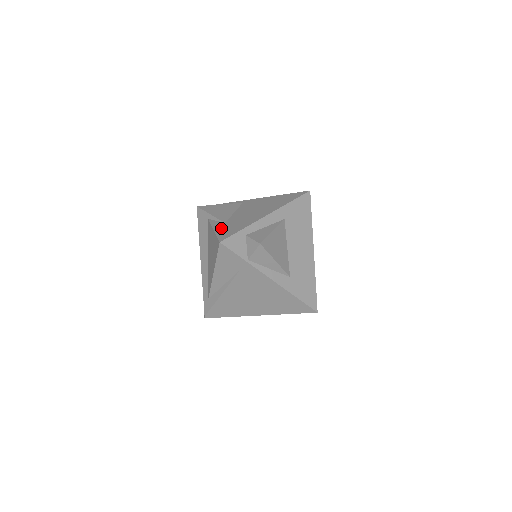
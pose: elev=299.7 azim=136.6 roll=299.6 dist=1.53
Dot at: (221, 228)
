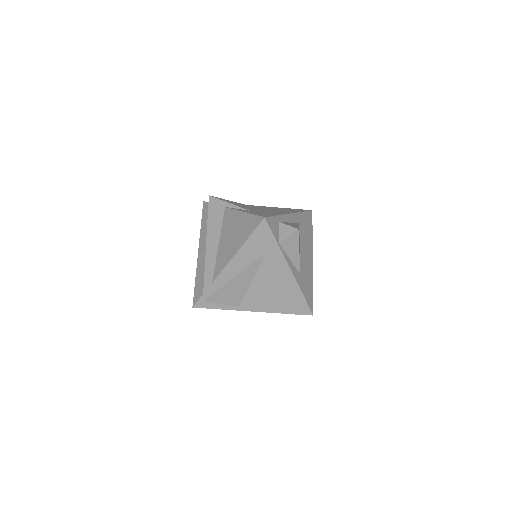
Dot at: (252, 212)
